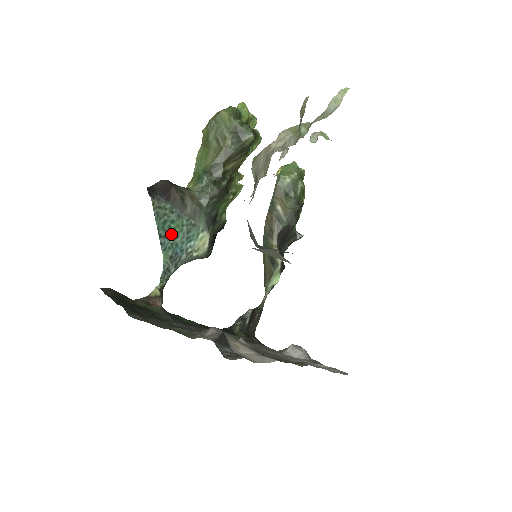
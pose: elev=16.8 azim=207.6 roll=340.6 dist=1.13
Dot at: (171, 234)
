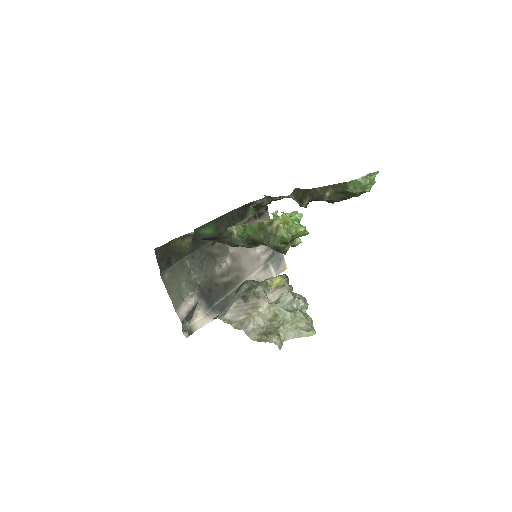
Dot at: occluded
